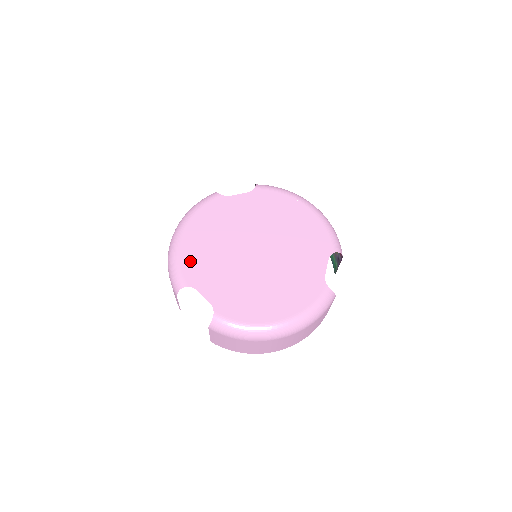
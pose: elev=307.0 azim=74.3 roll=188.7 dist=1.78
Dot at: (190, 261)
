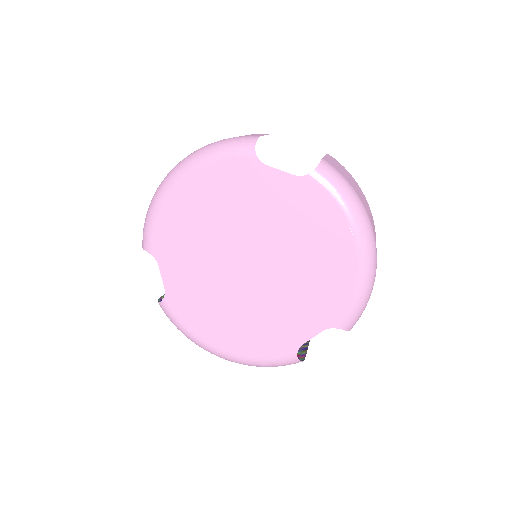
Dot at: (168, 227)
